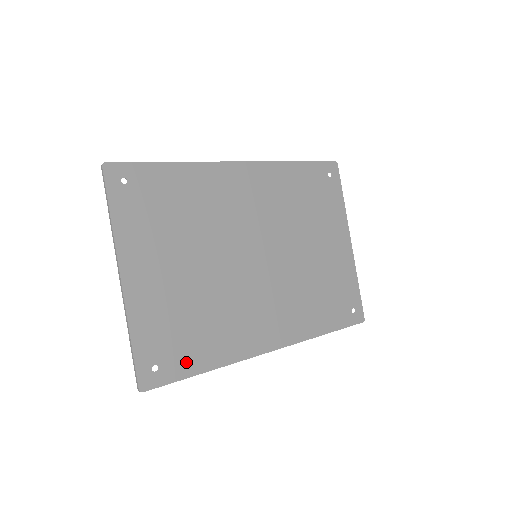
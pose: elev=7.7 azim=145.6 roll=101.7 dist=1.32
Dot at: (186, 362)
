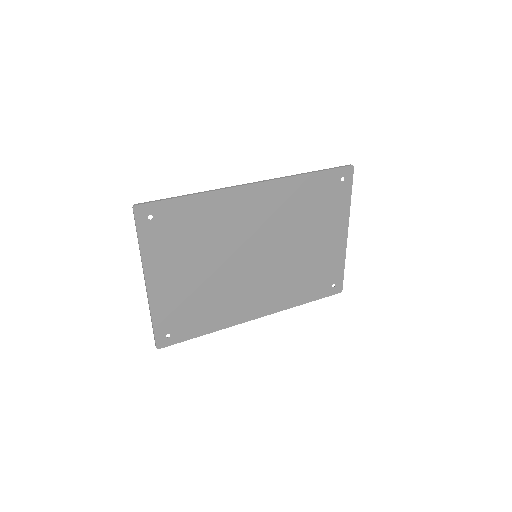
Dot at: (190, 330)
